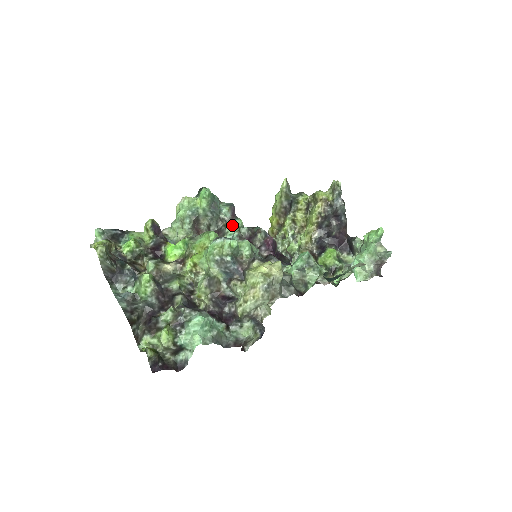
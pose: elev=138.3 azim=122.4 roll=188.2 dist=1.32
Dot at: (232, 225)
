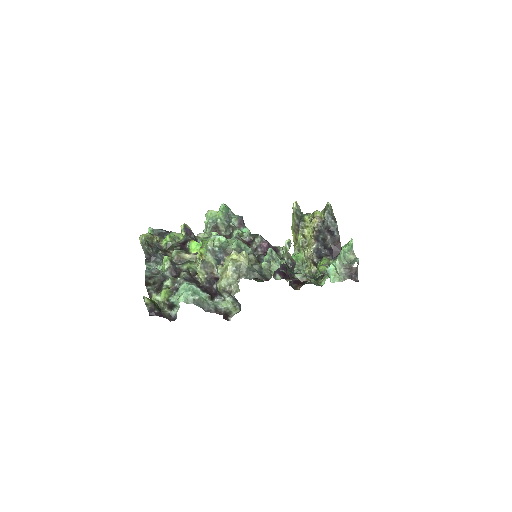
Dot at: (236, 230)
